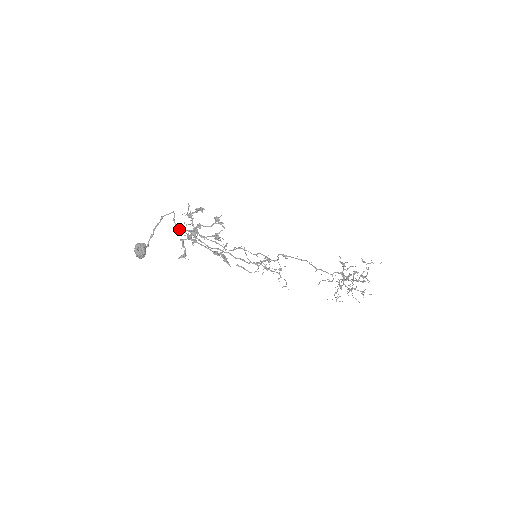
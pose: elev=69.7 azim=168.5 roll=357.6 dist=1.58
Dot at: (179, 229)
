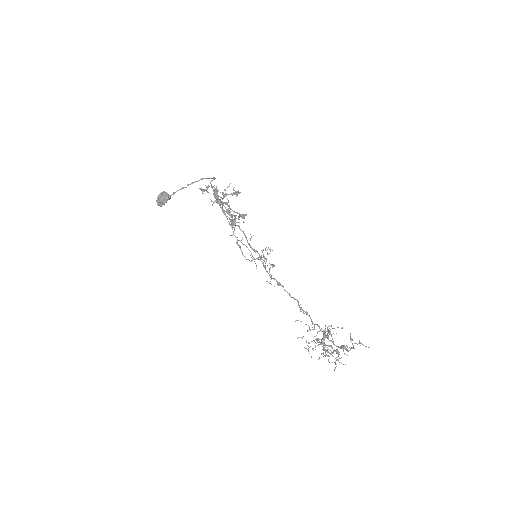
Dot at: (211, 187)
